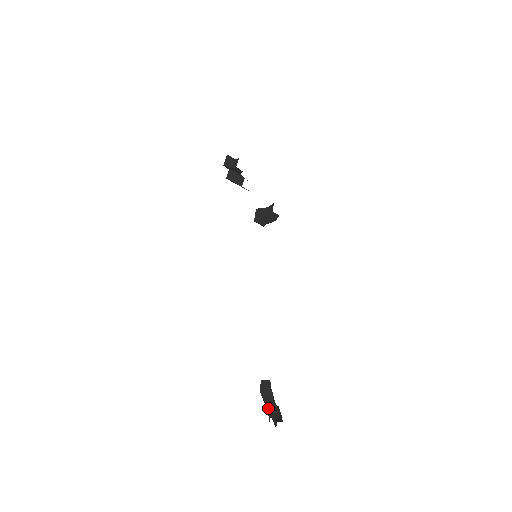
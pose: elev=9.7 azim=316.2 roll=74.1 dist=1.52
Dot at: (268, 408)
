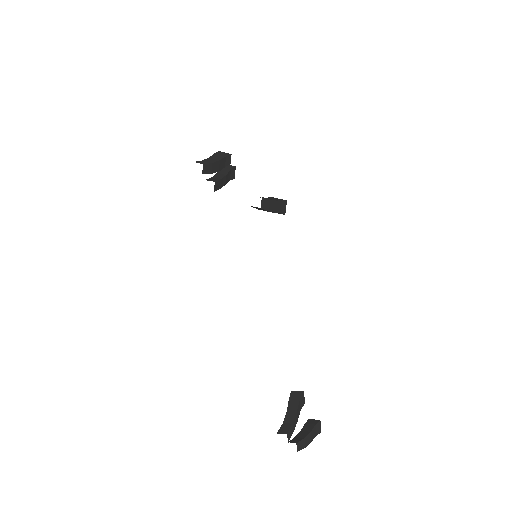
Dot at: (283, 425)
